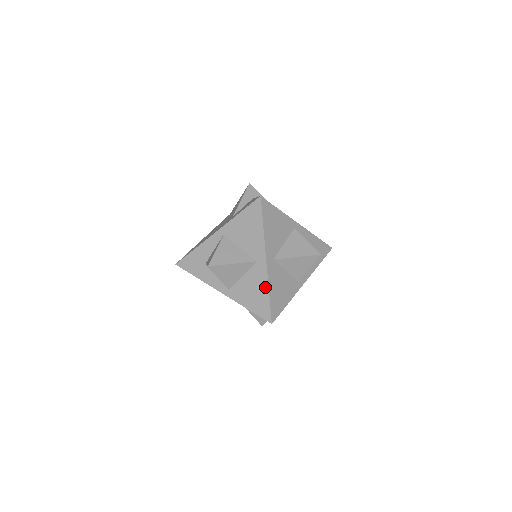
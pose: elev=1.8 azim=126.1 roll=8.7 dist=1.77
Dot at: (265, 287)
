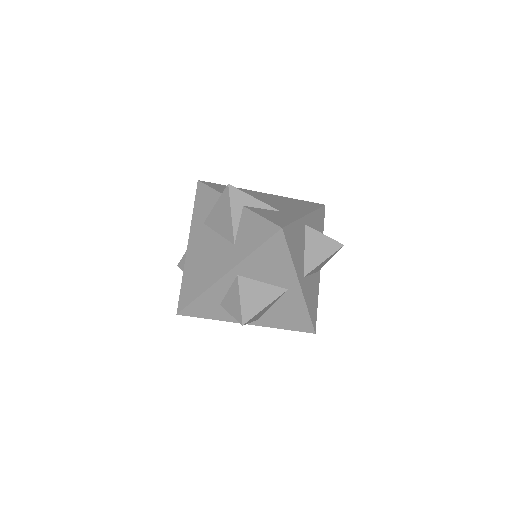
Dot at: (303, 308)
